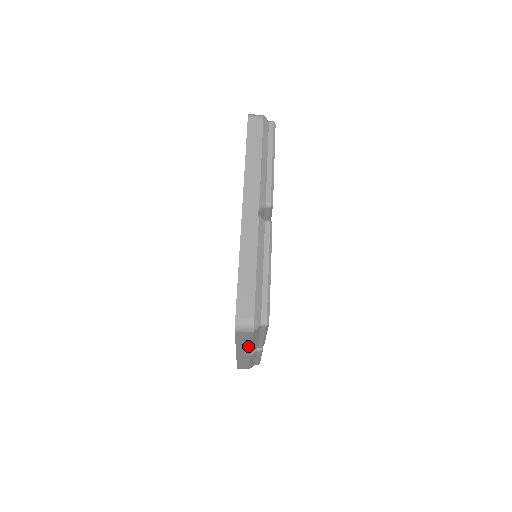
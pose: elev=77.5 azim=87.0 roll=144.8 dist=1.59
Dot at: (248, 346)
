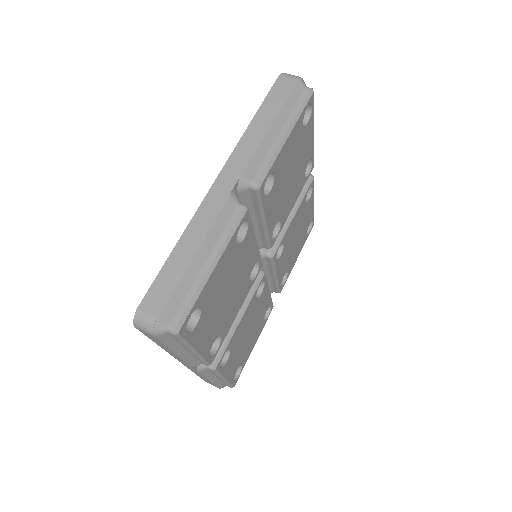
Dot at: occluded
